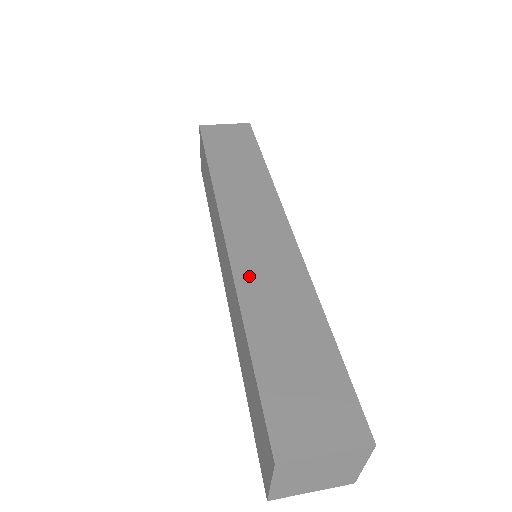
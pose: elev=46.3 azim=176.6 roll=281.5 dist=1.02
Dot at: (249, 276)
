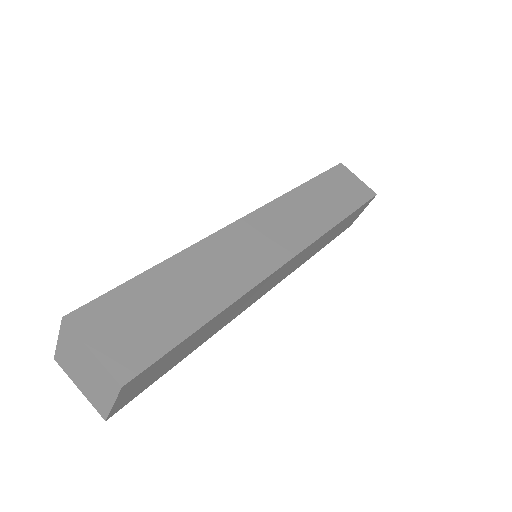
Dot at: (220, 245)
